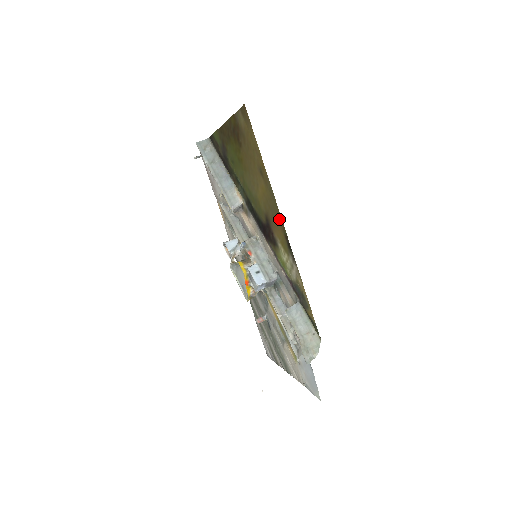
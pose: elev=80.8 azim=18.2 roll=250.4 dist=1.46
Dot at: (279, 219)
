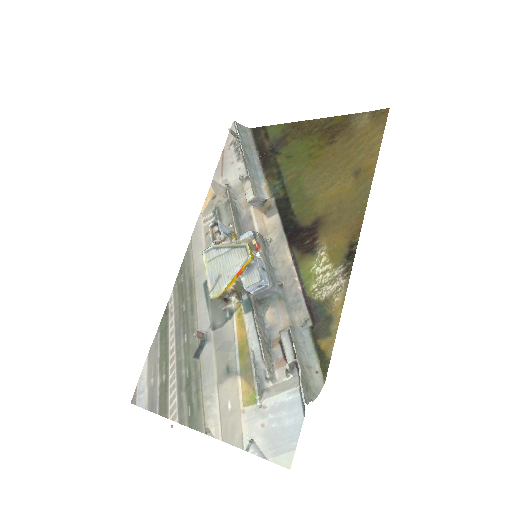
Dot at: (354, 223)
